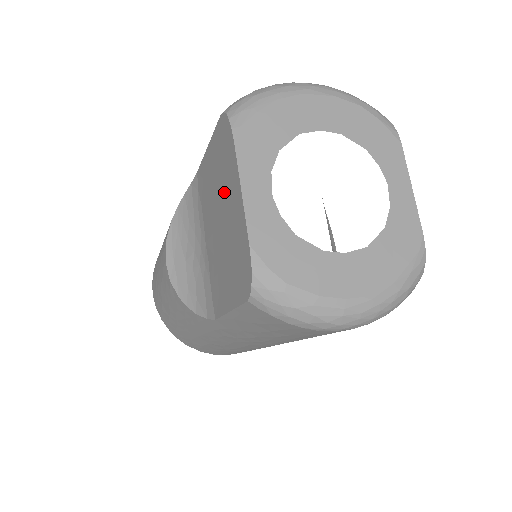
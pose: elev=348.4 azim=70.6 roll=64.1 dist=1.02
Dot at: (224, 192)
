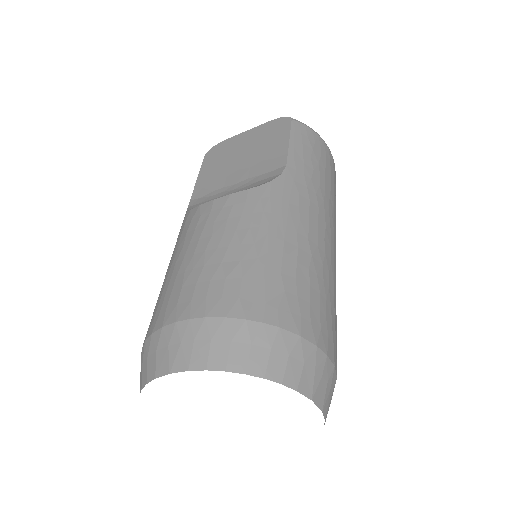
Dot at: (234, 150)
